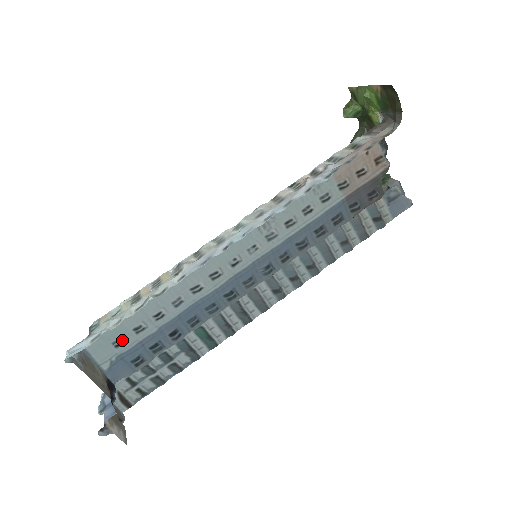
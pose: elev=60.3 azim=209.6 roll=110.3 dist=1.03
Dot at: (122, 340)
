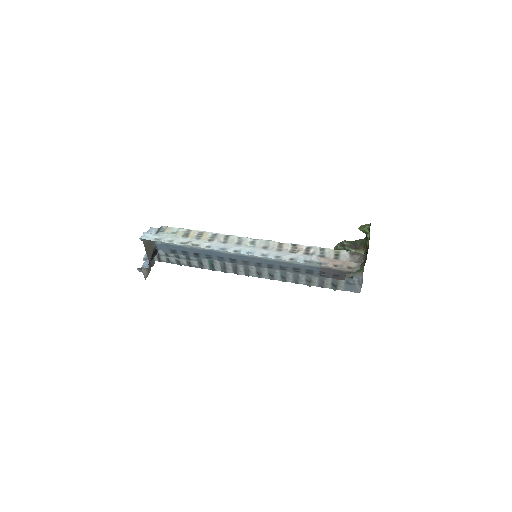
Dot at: occluded
